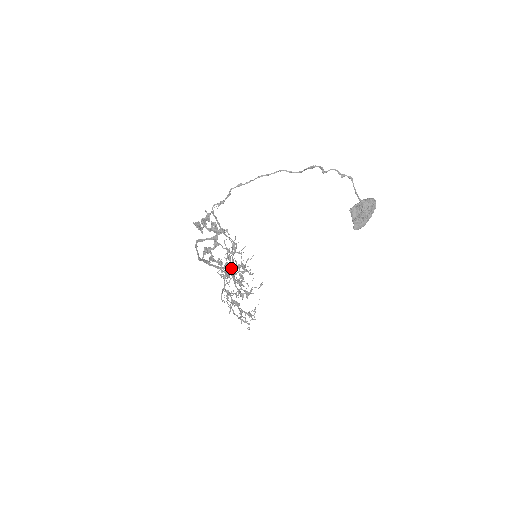
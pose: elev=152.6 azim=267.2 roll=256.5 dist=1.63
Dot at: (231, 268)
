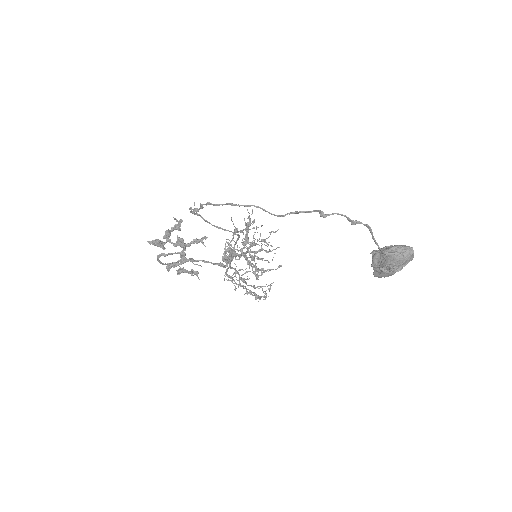
Dot at: (244, 244)
